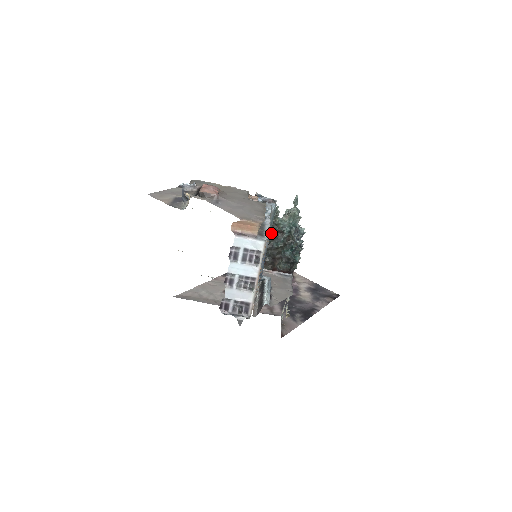
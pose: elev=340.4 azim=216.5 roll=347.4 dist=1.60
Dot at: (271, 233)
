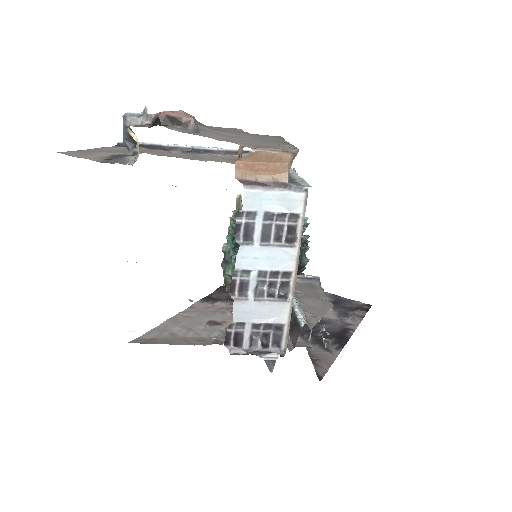
Dot at: occluded
